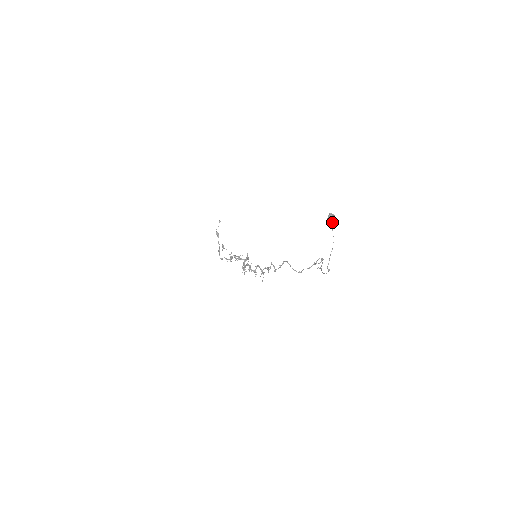
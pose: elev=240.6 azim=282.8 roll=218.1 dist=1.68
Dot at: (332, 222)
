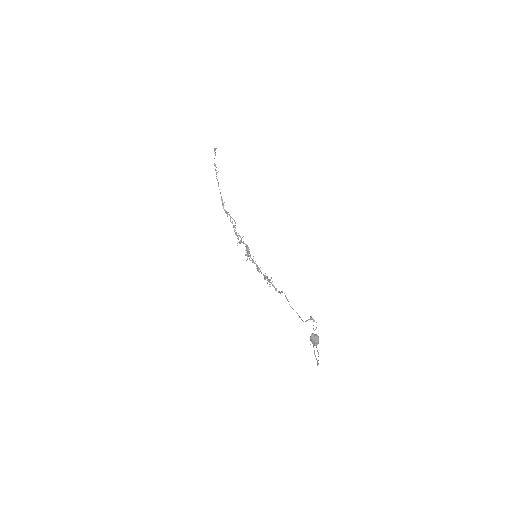
Dot at: (315, 345)
